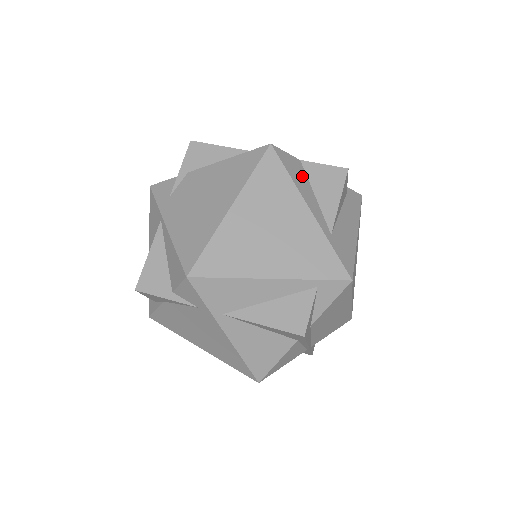
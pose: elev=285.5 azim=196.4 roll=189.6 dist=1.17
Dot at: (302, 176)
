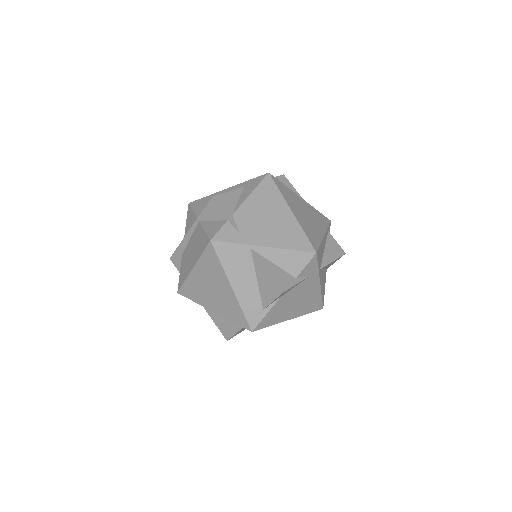
Dot at: occluded
